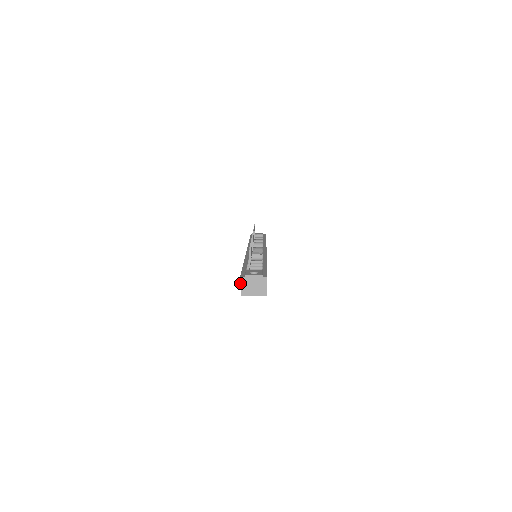
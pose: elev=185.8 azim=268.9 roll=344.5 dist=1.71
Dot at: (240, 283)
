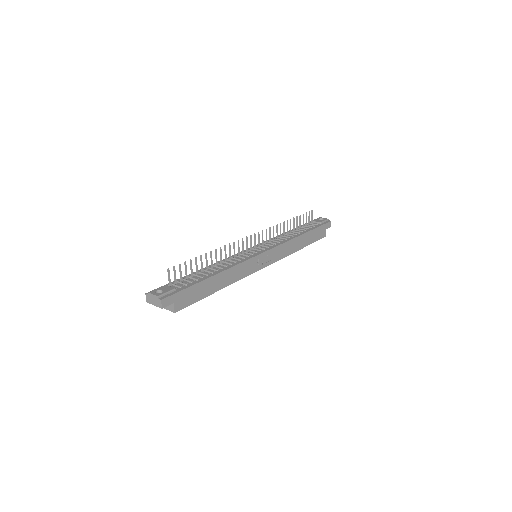
Dot at: (146, 298)
